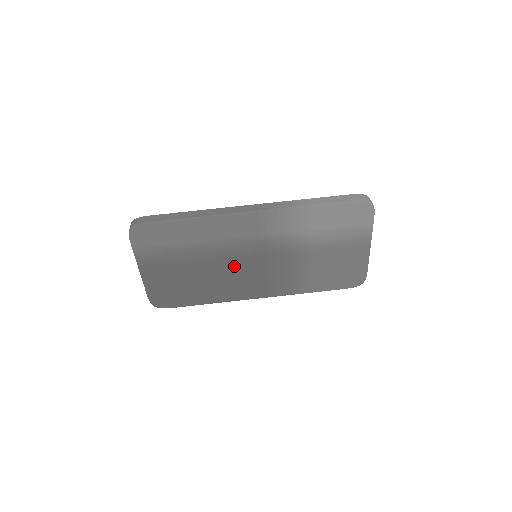
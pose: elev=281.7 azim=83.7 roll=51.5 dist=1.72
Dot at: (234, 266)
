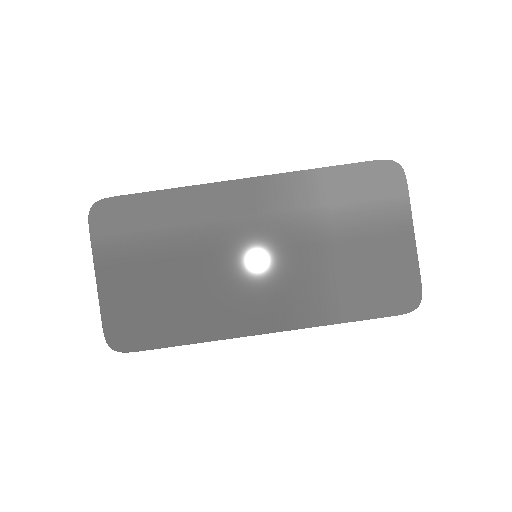
Dot at: (226, 270)
